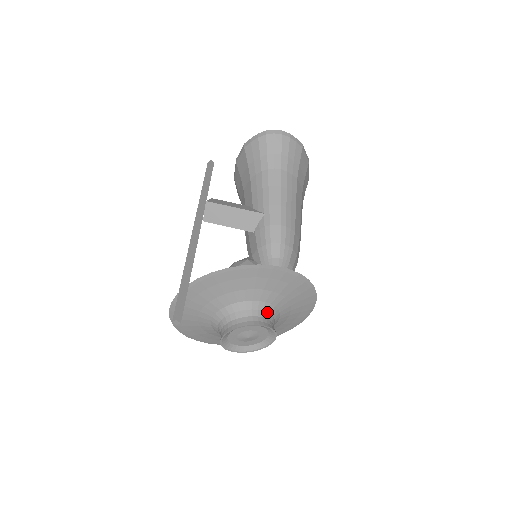
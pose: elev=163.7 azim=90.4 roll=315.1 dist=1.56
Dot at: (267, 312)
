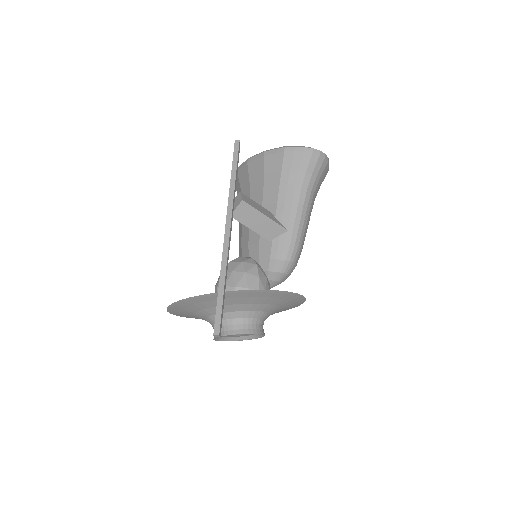
Dot at: (264, 320)
